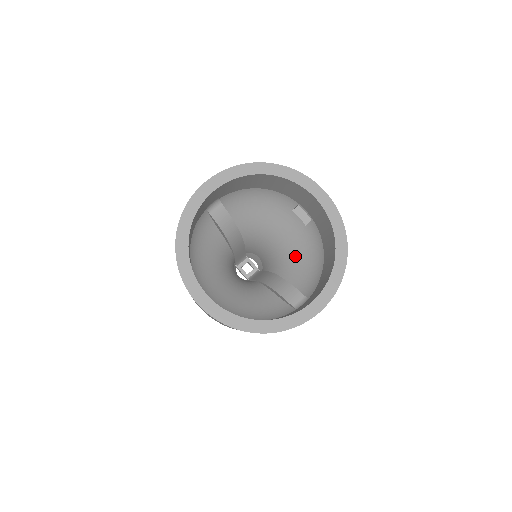
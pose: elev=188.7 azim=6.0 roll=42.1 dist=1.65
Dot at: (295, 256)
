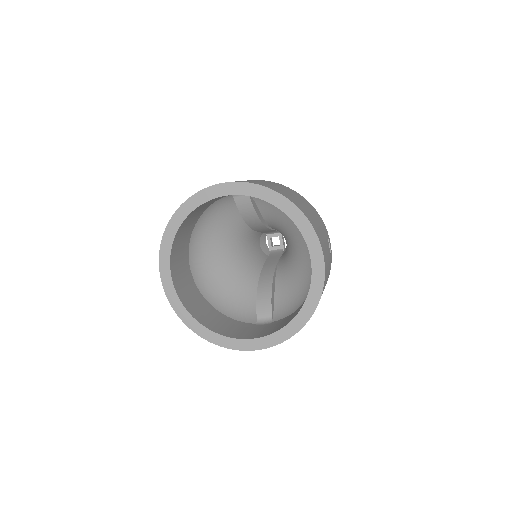
Dot at: (296, 273)
